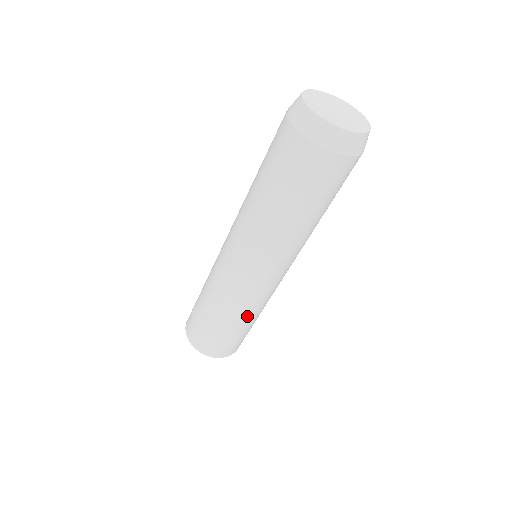
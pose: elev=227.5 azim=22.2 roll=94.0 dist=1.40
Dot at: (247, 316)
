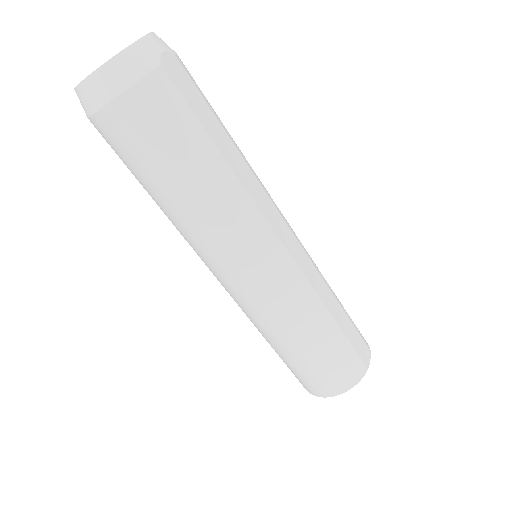
Dot at: (291, 332)
